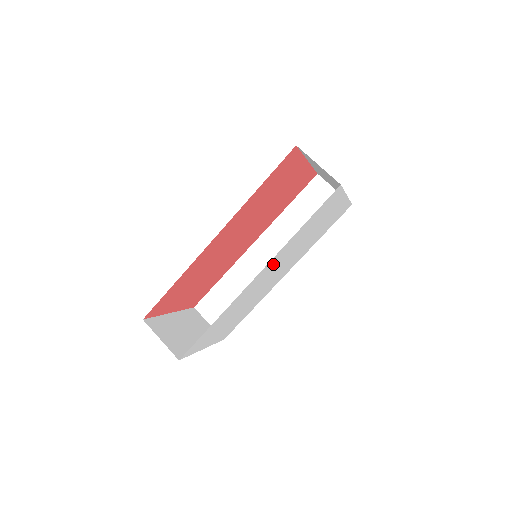
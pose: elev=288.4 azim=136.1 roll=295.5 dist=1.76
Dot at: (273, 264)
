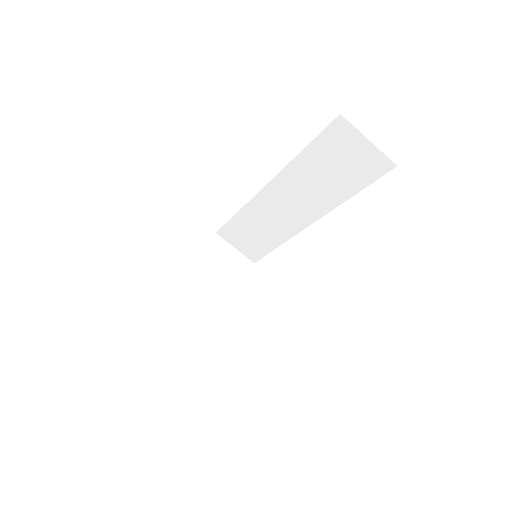
Dot at: occluded
